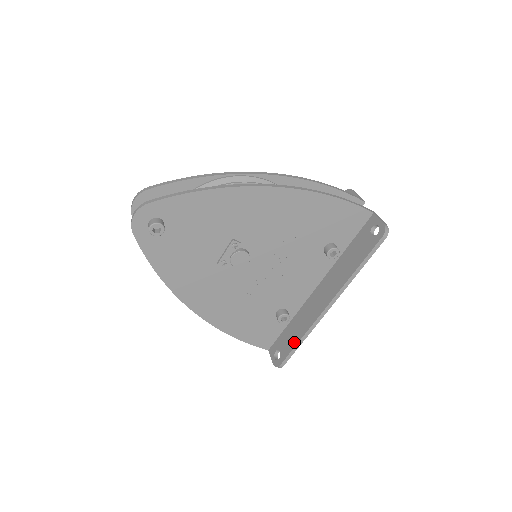
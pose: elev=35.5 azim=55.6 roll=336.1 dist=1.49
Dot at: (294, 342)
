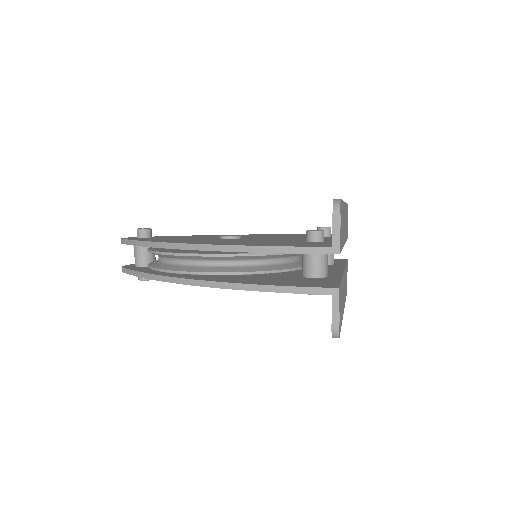
Dot at: occluded
